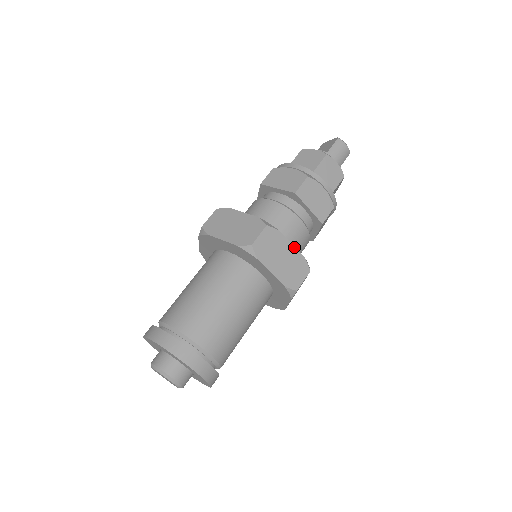
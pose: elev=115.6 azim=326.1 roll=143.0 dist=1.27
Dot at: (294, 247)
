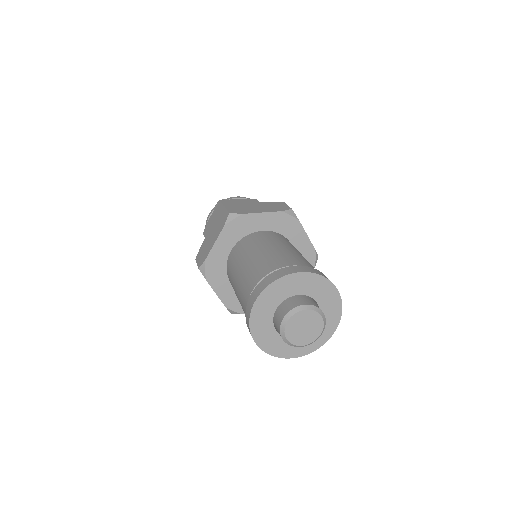
Dot at: occluded
